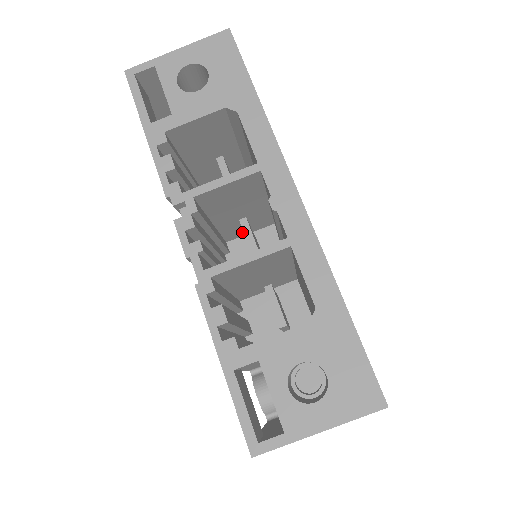
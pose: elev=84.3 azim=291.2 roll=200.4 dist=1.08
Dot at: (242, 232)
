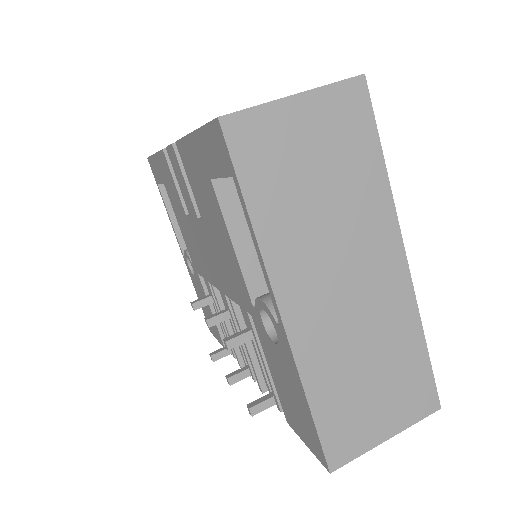
Dot at: occluded
